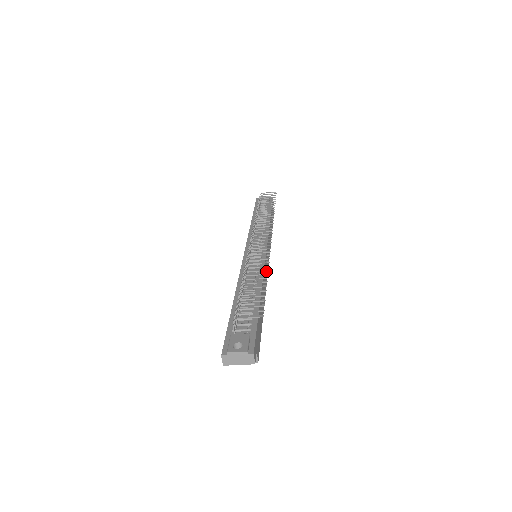
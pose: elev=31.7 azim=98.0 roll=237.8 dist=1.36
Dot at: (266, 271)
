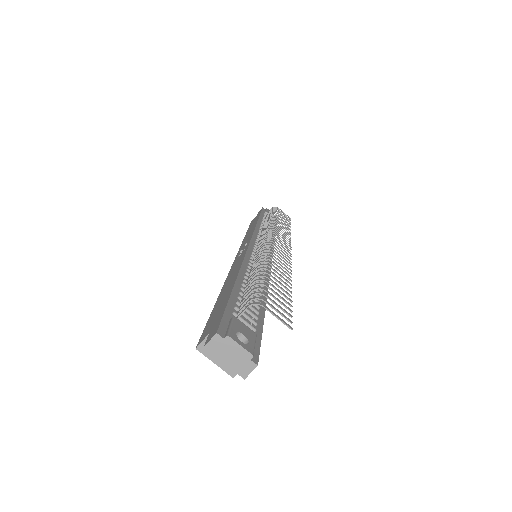
Dot at: occluded
